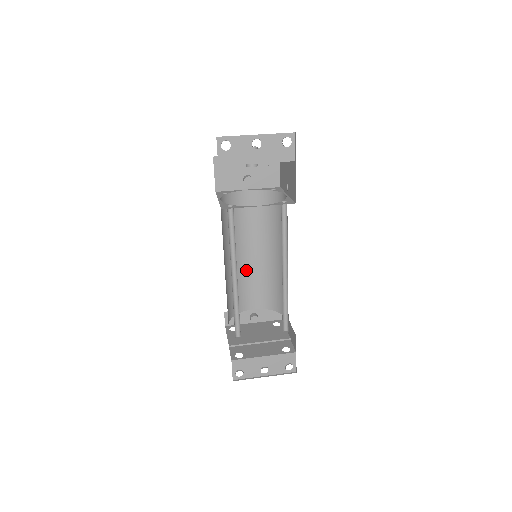
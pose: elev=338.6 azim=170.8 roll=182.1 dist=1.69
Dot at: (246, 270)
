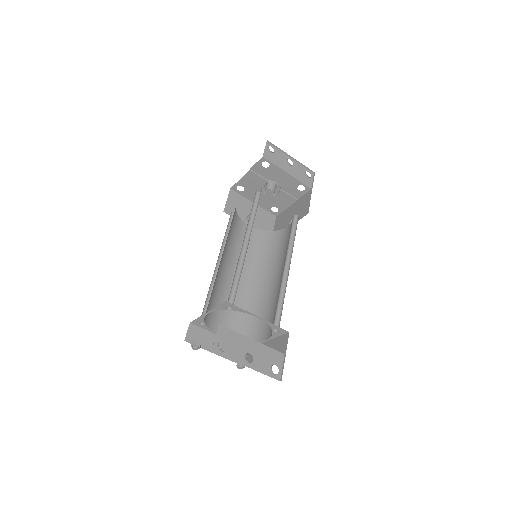
Dot at: (227, 289)
